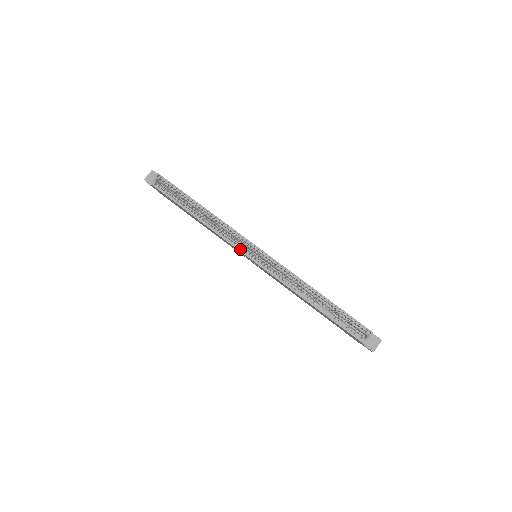
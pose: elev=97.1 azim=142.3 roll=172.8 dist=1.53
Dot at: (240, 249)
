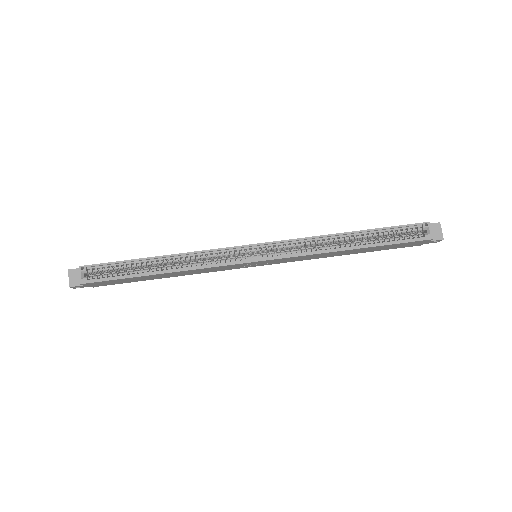
Dot at: (237, 262)
